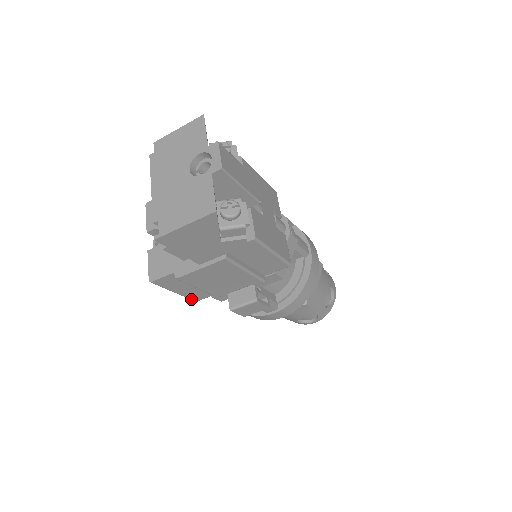
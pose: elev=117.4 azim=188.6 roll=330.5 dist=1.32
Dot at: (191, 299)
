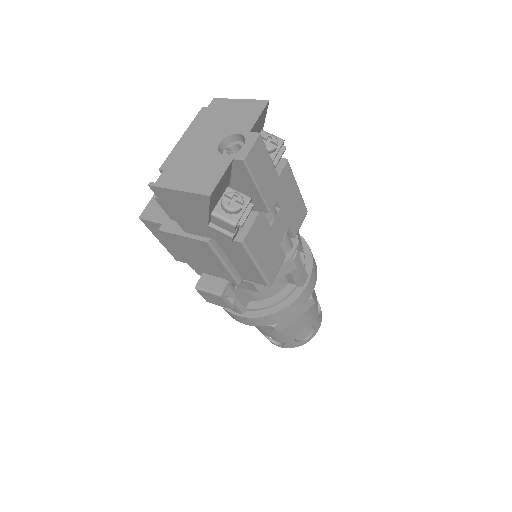
Dot at: (172, 255)
